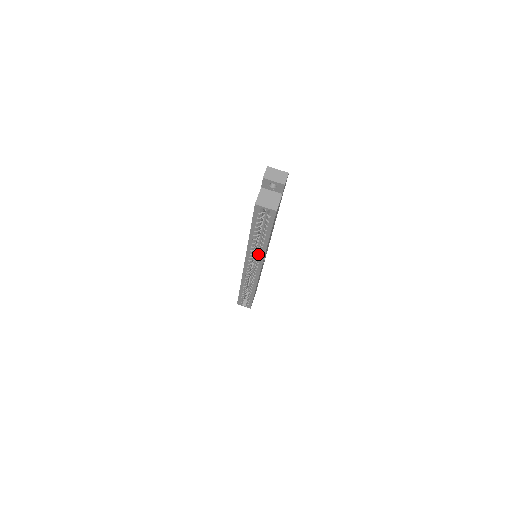
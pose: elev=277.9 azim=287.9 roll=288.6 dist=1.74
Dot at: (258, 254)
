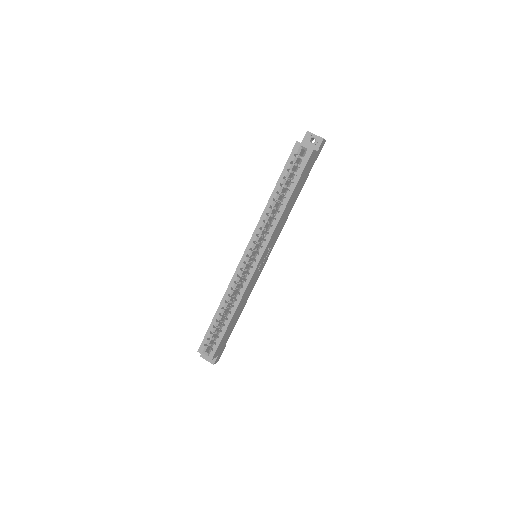
Dot at: (268, 229)
